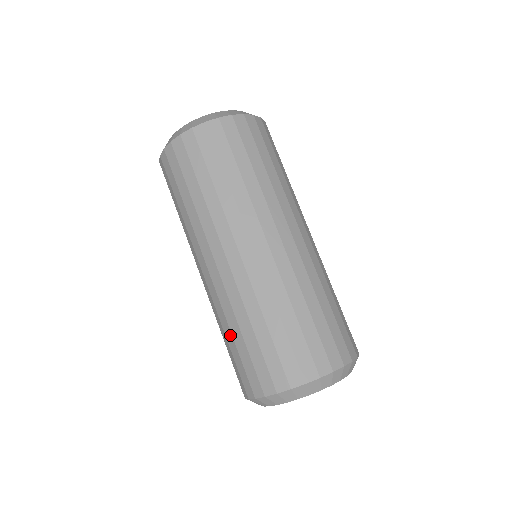
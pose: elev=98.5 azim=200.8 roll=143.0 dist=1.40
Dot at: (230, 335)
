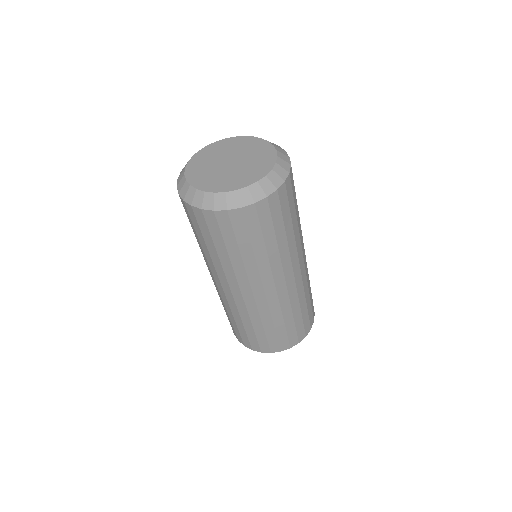
Dot at: occluded
